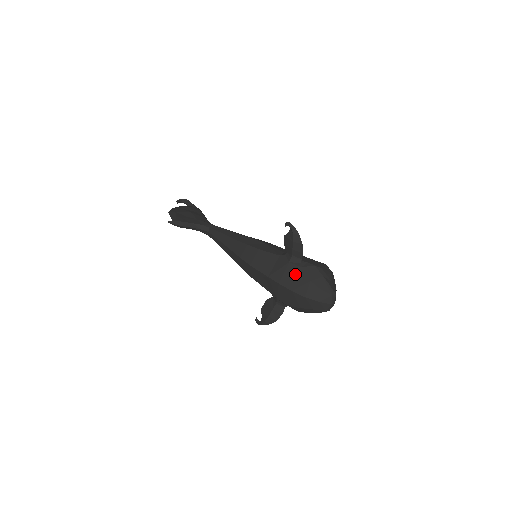
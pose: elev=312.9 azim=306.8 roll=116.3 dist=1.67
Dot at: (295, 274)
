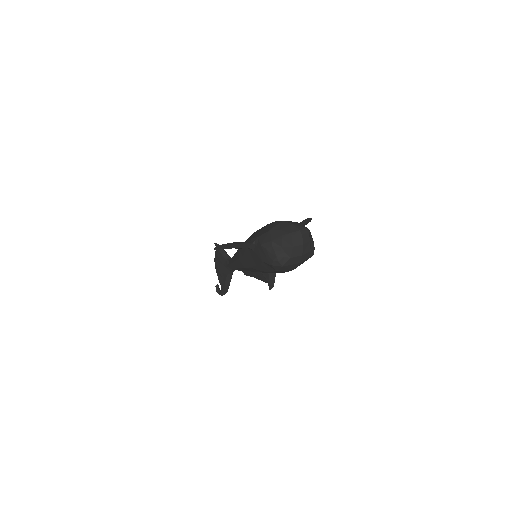
Dot at: occluded
